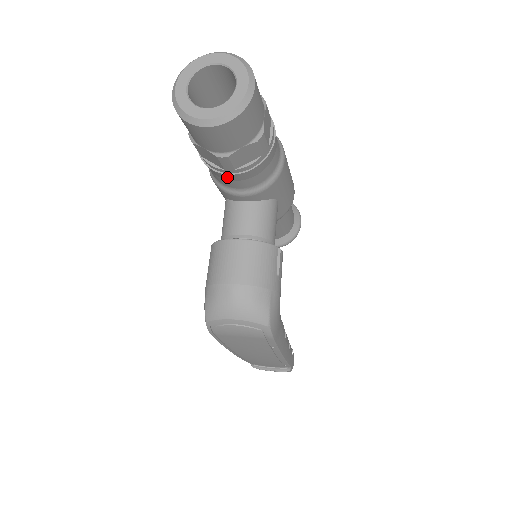
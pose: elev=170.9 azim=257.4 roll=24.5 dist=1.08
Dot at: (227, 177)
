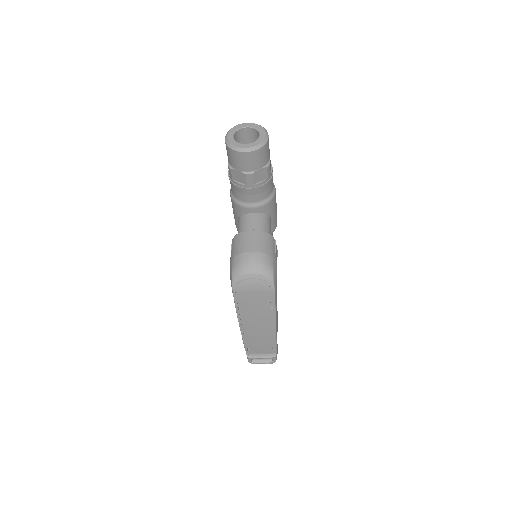
Dot at: (247, 192)
